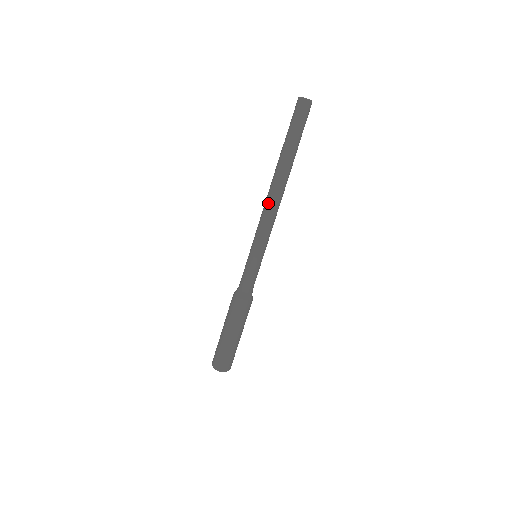
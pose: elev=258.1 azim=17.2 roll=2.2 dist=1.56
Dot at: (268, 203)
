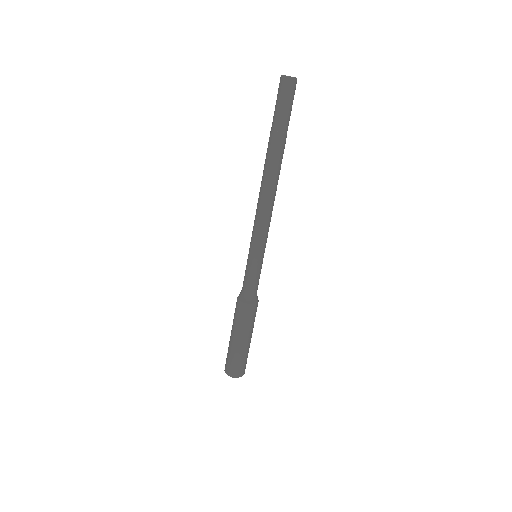
Dot at: (259, 198)
